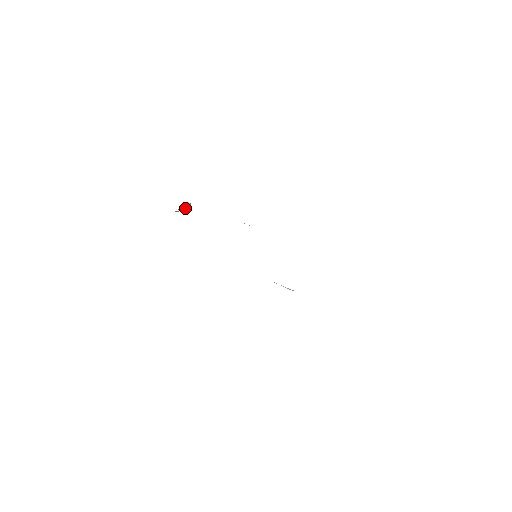
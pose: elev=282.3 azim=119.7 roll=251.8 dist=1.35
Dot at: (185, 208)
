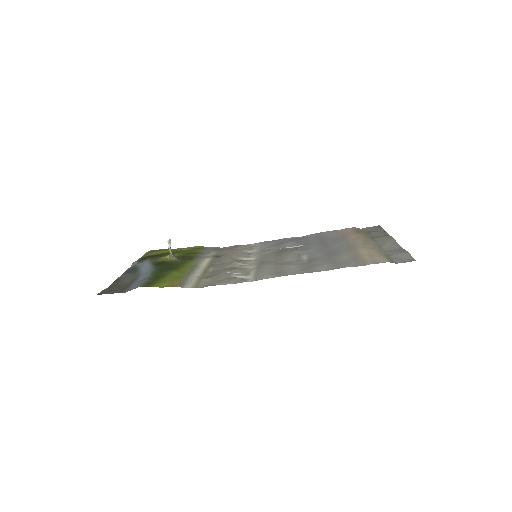
Dot at: (170, 247)
